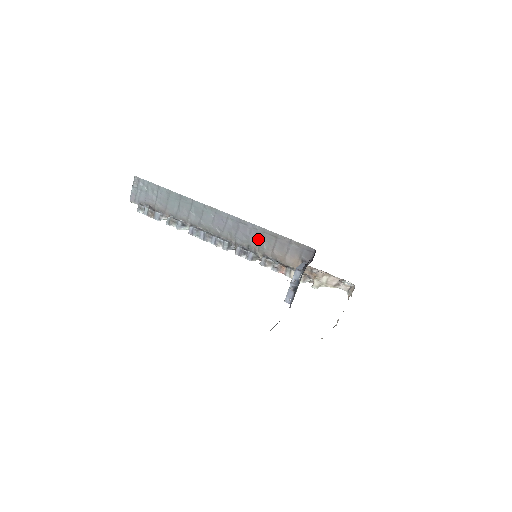
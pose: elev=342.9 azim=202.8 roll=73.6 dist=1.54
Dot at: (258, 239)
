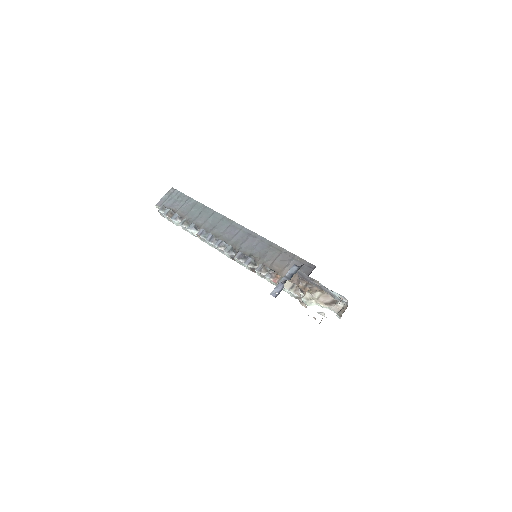
Dot at: (262, 250)
